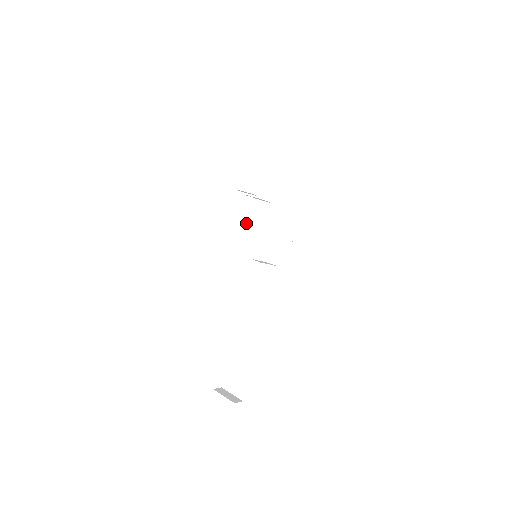
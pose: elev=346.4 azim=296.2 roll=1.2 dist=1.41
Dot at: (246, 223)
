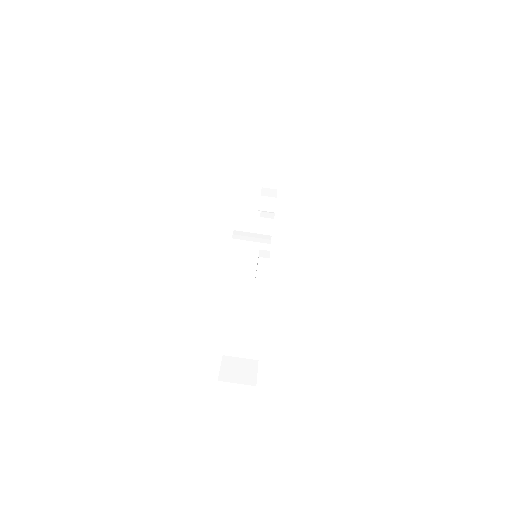
Dot at: (267, 217)
